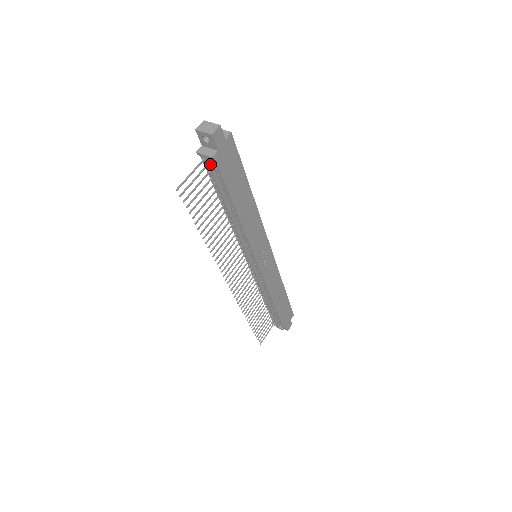
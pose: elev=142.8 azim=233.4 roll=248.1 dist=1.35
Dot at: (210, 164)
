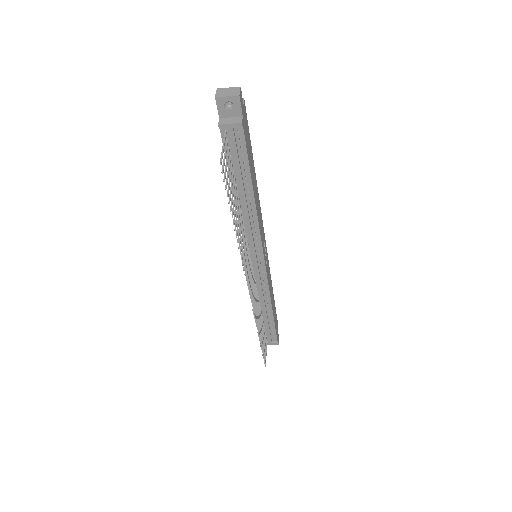
Dot at: (234, 136)
